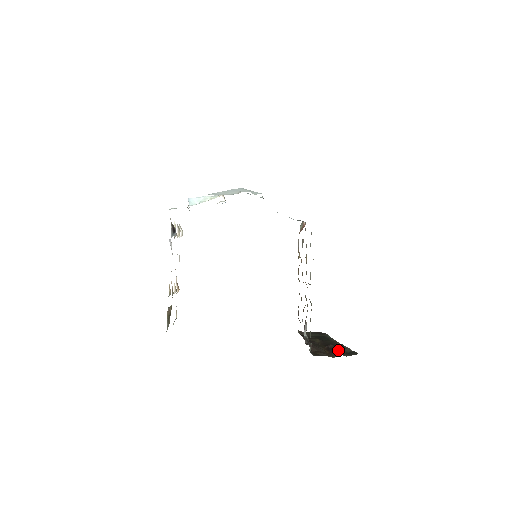
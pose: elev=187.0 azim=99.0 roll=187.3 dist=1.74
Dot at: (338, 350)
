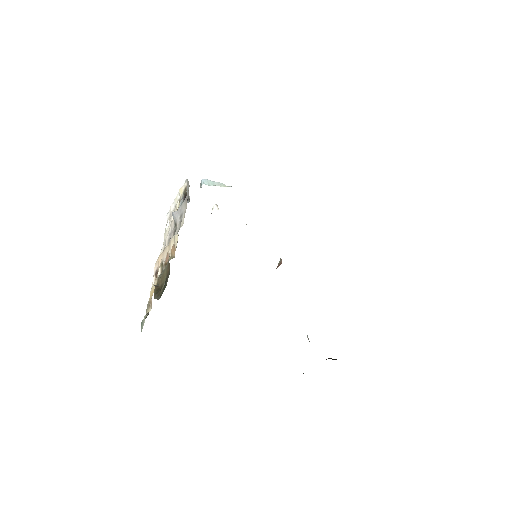
Dot at: occluded
